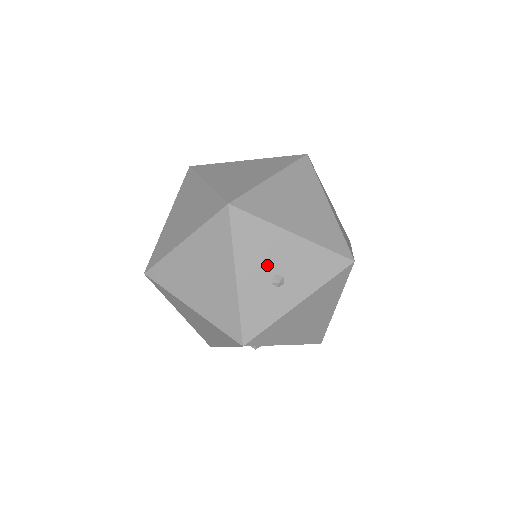
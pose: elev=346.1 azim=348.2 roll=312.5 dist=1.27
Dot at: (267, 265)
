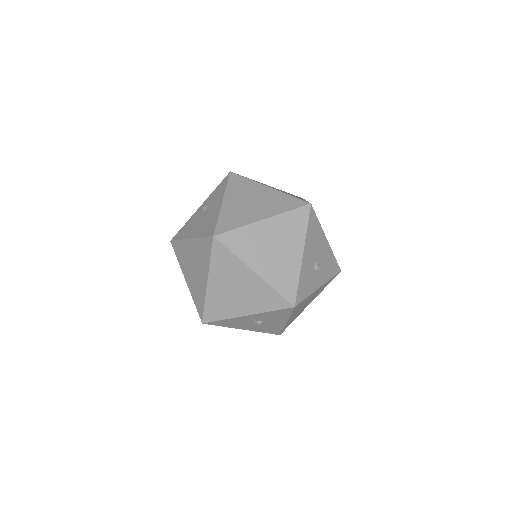
Dot at: (315, 254)
